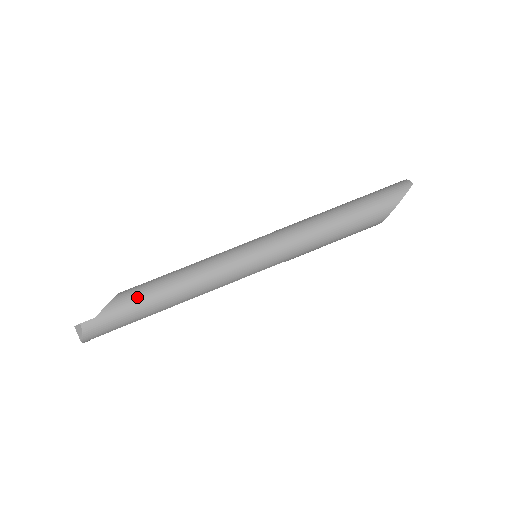
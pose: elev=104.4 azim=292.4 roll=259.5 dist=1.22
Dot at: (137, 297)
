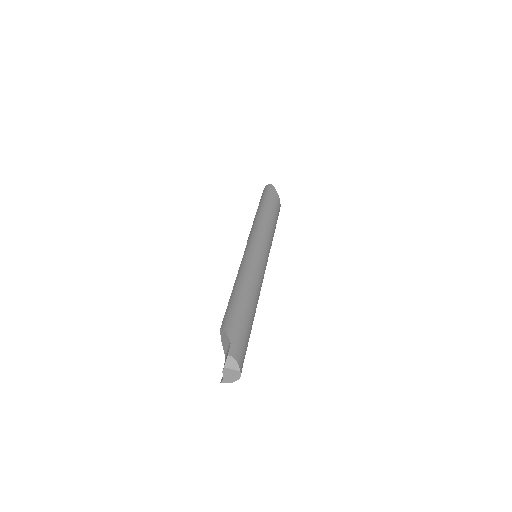
Dot at: (236, 313)
